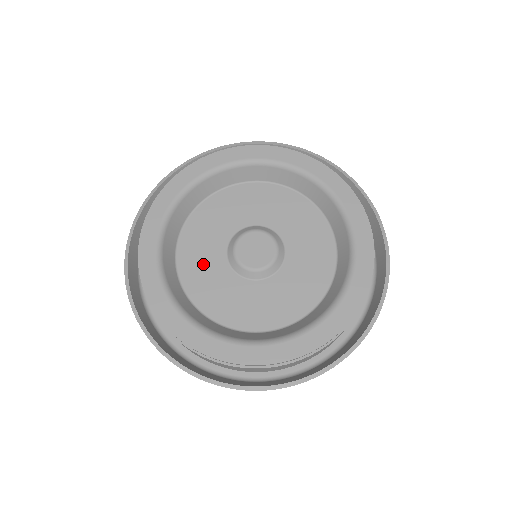
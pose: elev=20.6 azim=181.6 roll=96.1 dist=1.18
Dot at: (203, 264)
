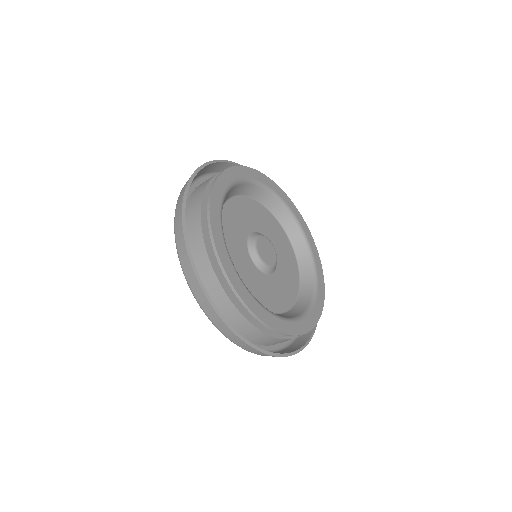
Dot at: (250, 279)
